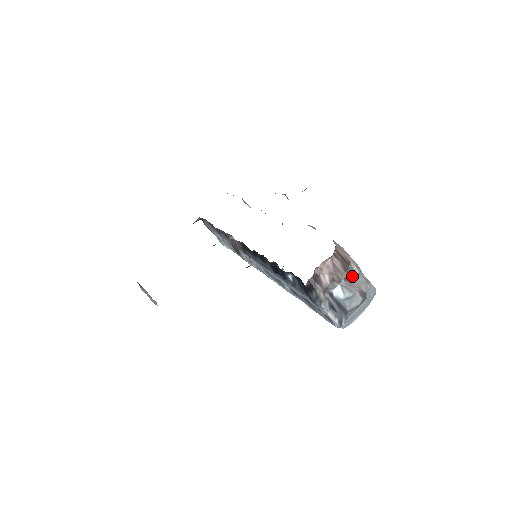
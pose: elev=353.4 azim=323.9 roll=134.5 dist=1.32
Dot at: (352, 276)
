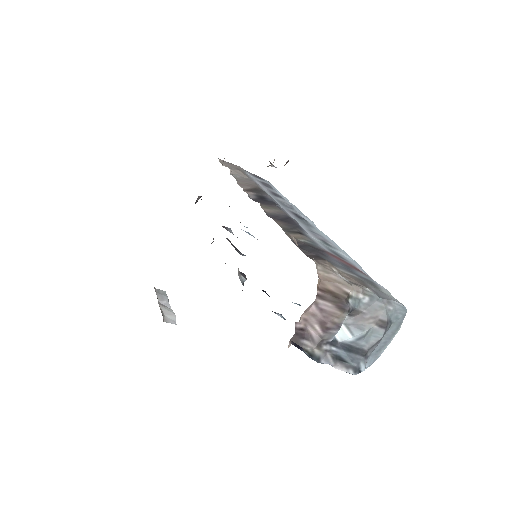
Dot at: (360, 307)
